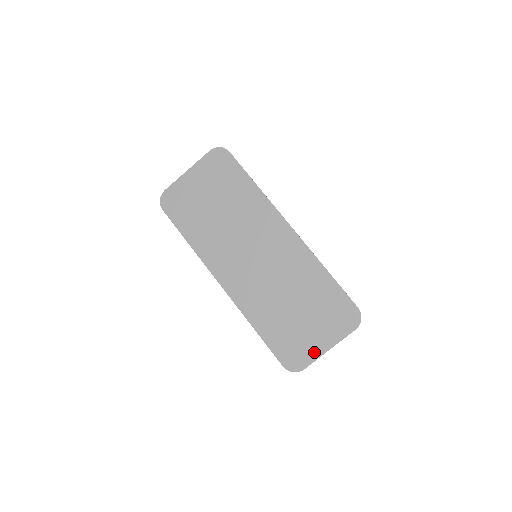
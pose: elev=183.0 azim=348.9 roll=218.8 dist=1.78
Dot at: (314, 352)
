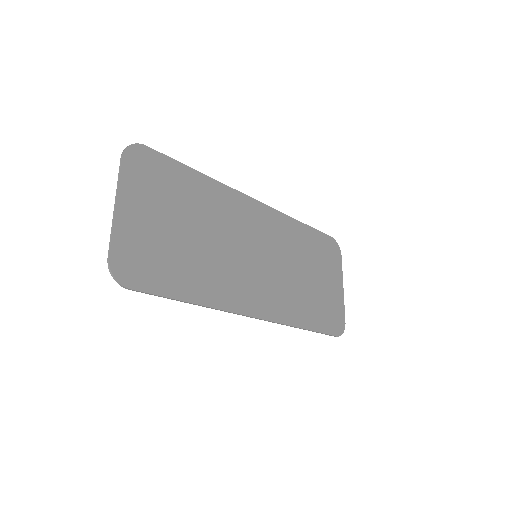
Dot at: (340, 301)
